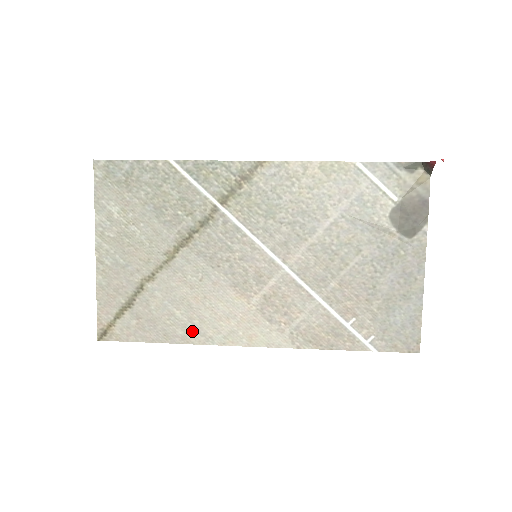
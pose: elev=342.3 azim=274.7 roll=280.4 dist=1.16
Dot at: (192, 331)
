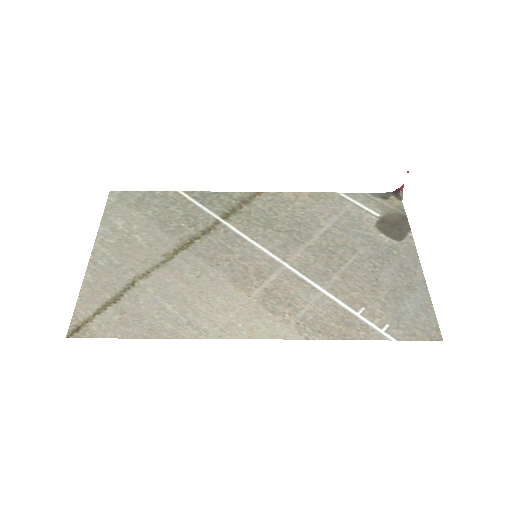
Dot at: (184, 325)
